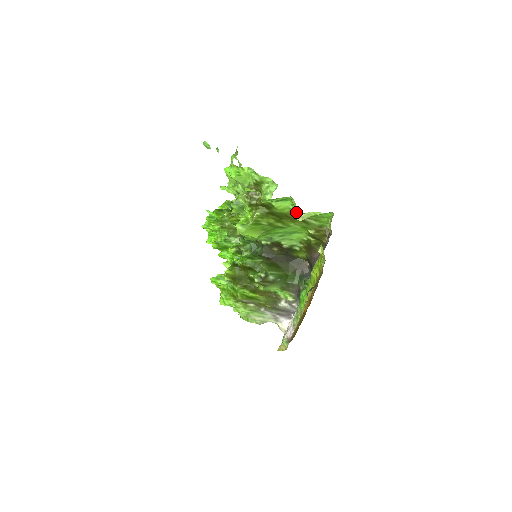
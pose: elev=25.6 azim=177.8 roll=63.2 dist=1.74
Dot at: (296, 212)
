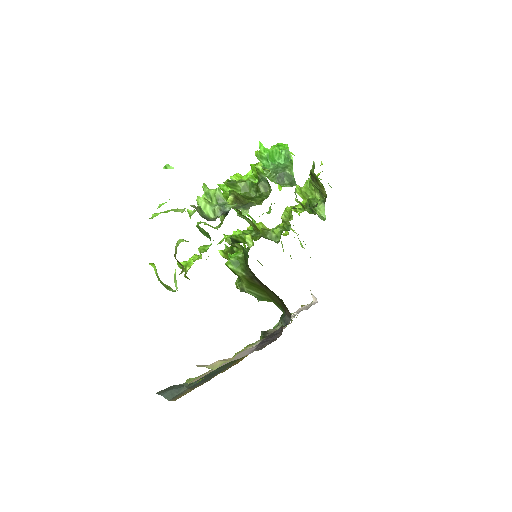
Dot at: occluded
